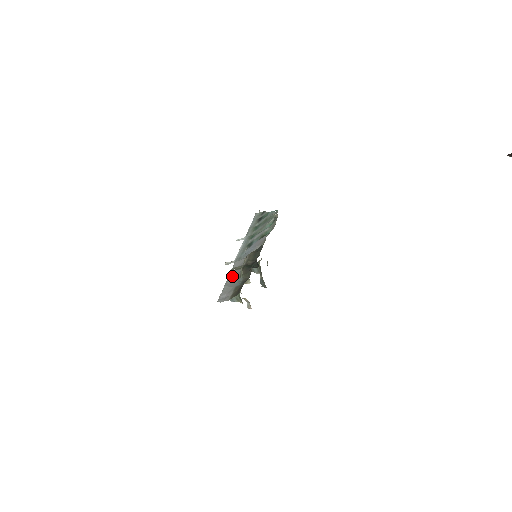
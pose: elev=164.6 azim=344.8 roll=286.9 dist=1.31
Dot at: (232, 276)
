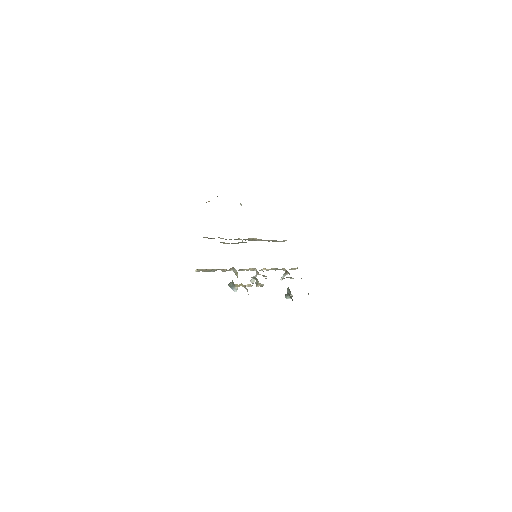
Dot at: occluded
